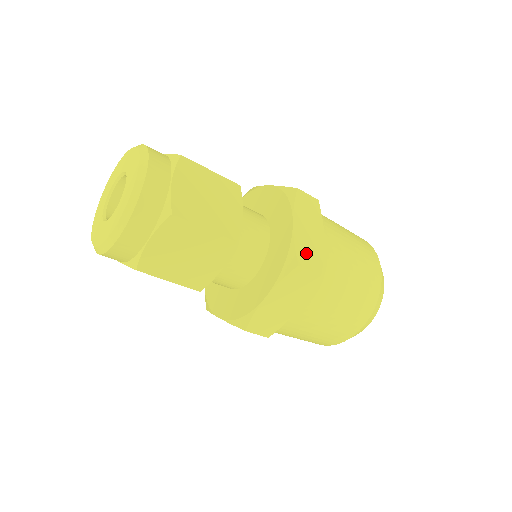
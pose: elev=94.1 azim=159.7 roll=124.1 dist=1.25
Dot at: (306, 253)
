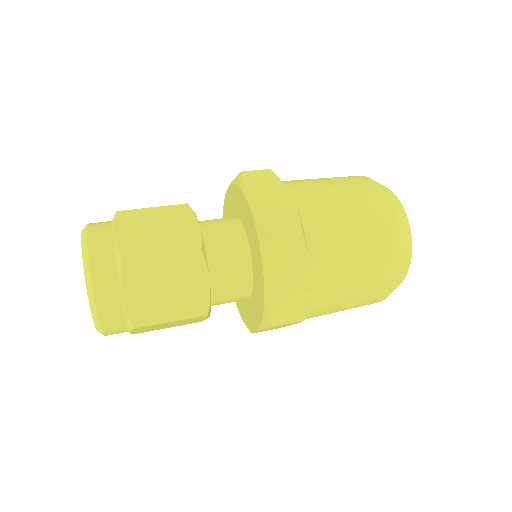
Dot at: (283, 307)
